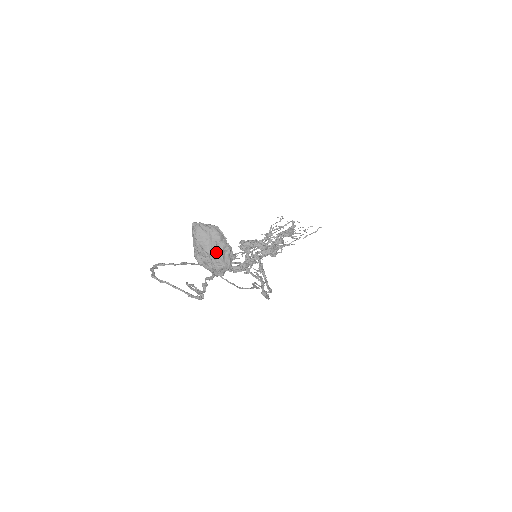
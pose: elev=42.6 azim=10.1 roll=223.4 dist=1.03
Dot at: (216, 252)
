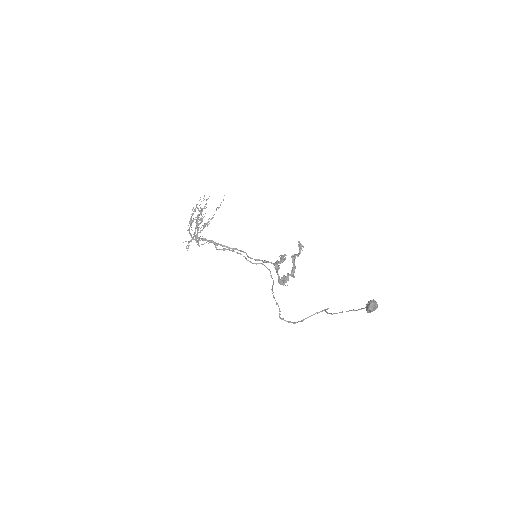
Dot at: (377, 307)
